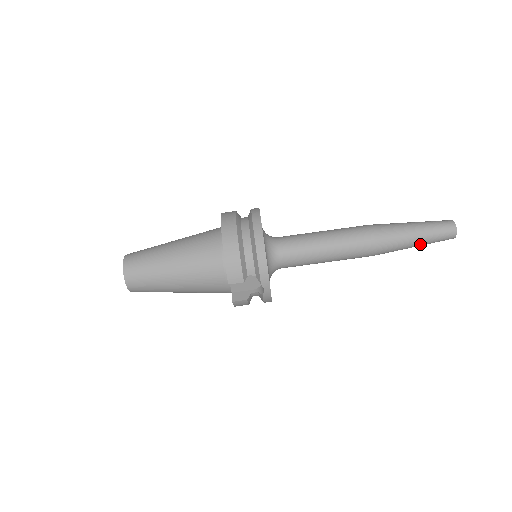
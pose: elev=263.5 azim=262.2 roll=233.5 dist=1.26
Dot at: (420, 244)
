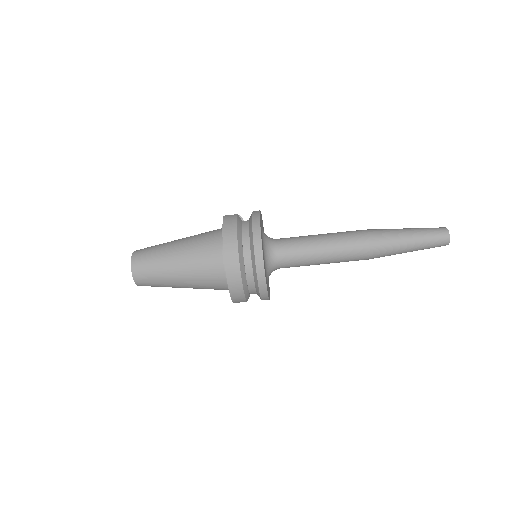
Dot at: occluded
